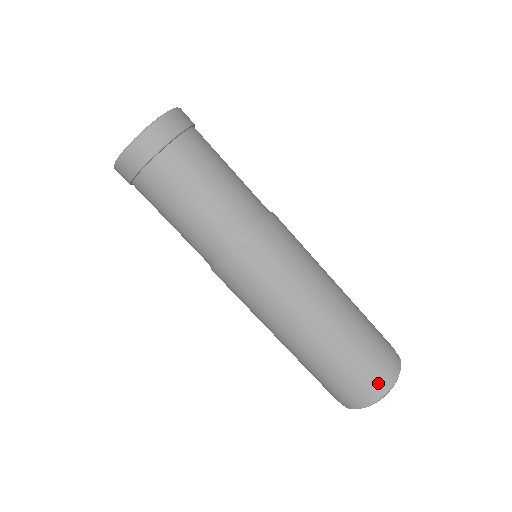
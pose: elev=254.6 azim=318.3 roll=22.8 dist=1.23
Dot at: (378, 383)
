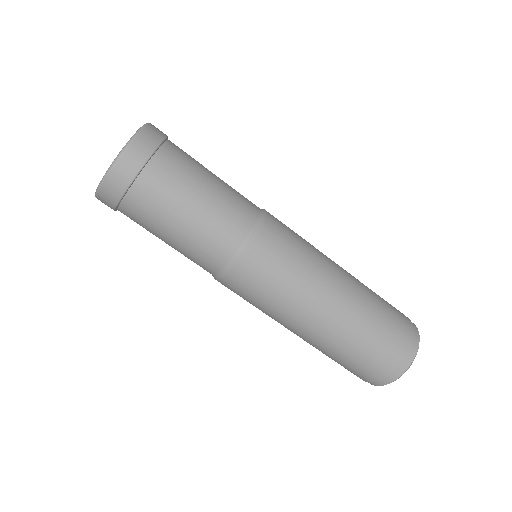
Dot at: (386, 372)
